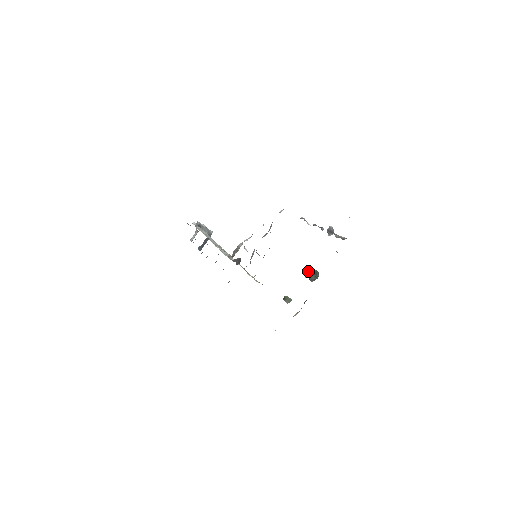
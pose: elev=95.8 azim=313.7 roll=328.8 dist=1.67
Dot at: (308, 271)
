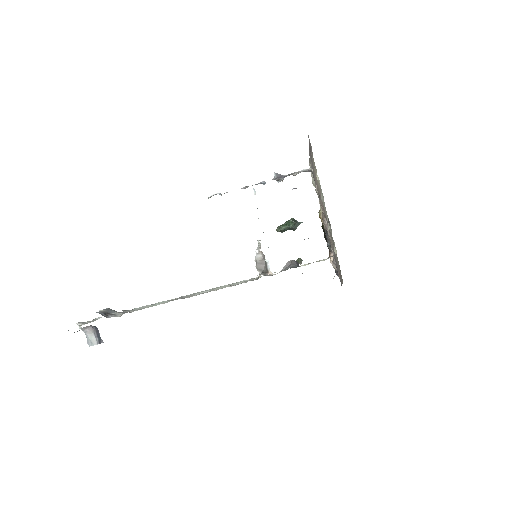
Dot at: (293, 224)
